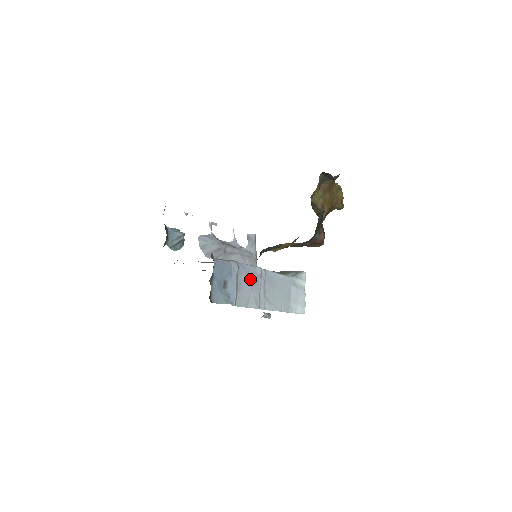
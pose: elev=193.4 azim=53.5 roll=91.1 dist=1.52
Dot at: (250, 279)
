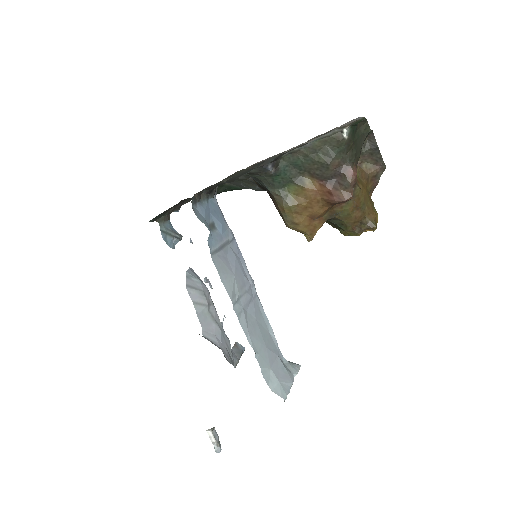
Dot at: (238, 267)
